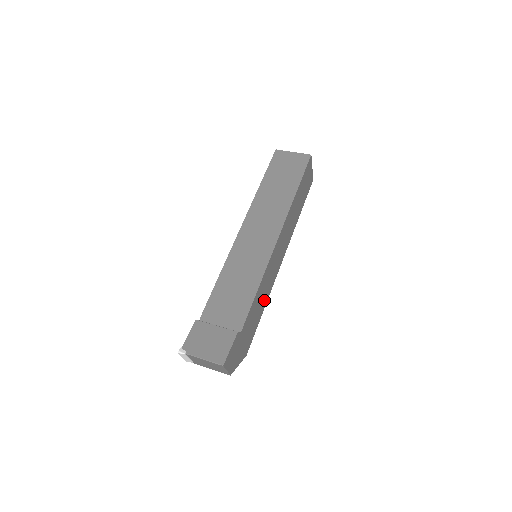
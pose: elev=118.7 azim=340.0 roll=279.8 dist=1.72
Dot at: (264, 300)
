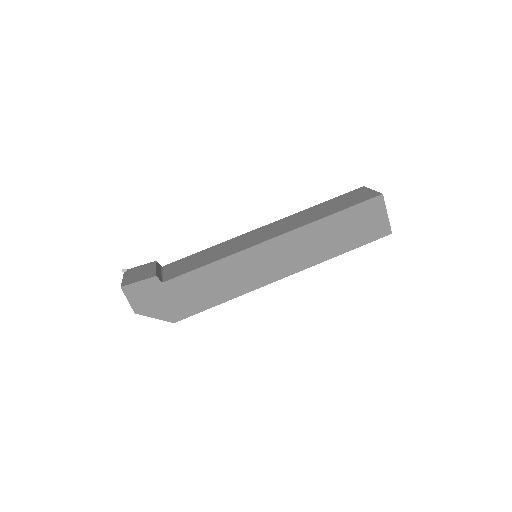
Dot at: (226, 291)
